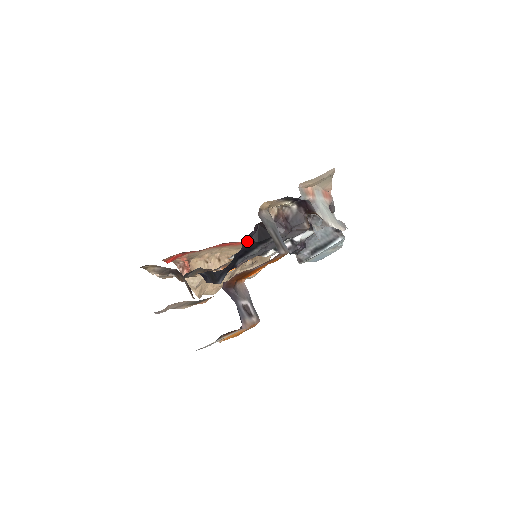
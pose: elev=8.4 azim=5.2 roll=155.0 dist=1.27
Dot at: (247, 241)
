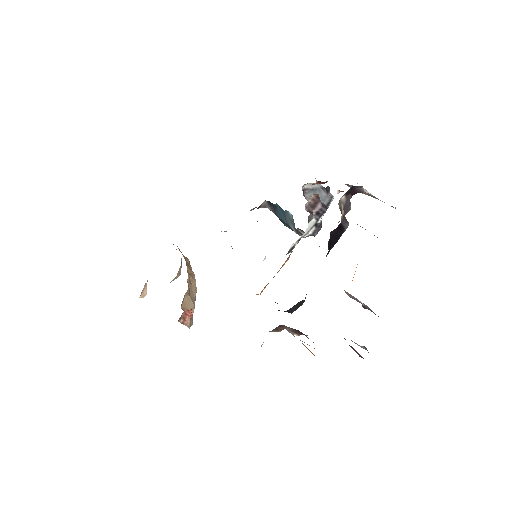
Dot at: occluded
